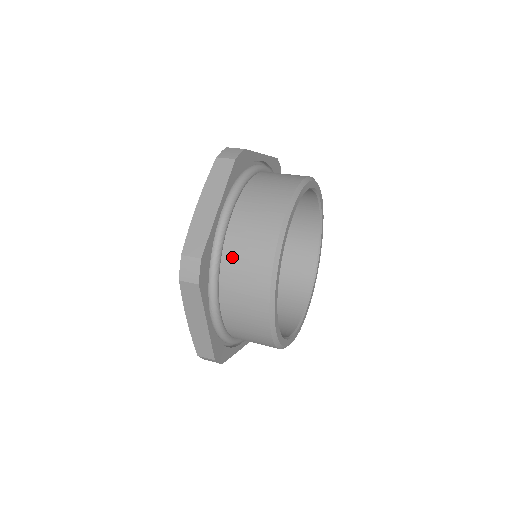
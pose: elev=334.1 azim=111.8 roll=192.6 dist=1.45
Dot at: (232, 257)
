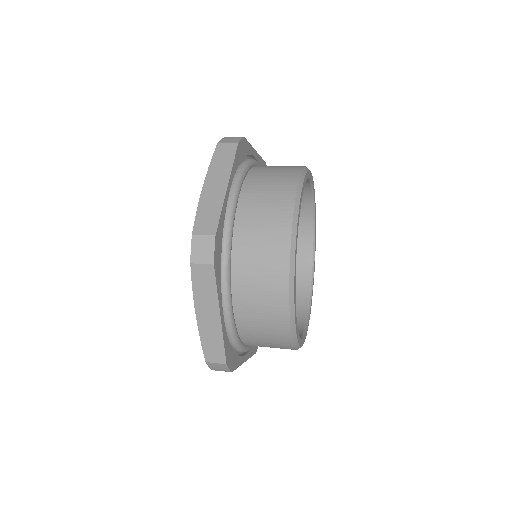
Dot at: (244, 239)
